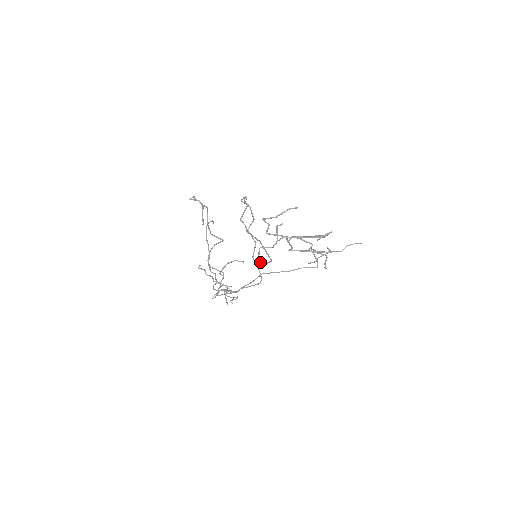
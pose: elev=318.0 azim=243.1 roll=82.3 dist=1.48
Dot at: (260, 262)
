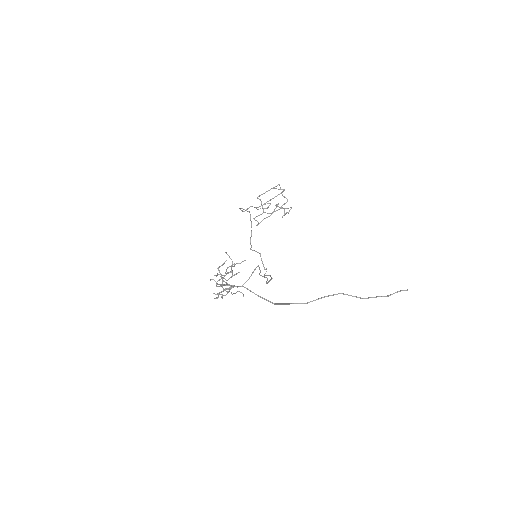
Dot at: (240, 208)
